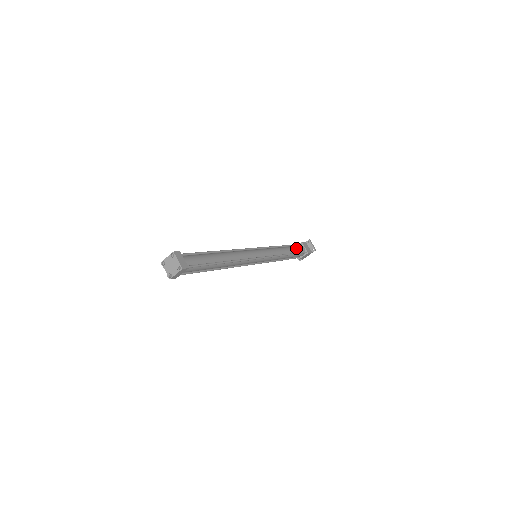
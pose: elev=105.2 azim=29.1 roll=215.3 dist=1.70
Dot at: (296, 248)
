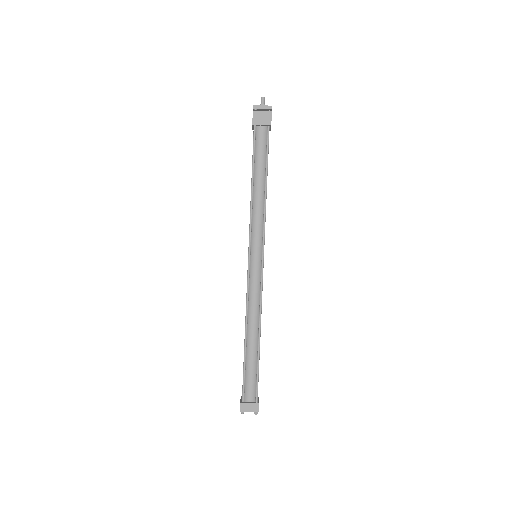
Dot at: (259, 152)
